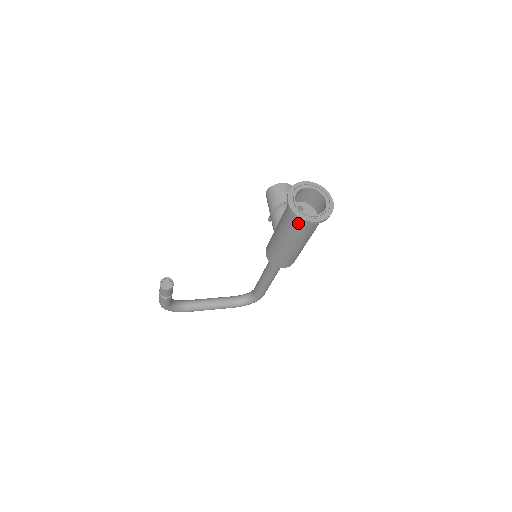
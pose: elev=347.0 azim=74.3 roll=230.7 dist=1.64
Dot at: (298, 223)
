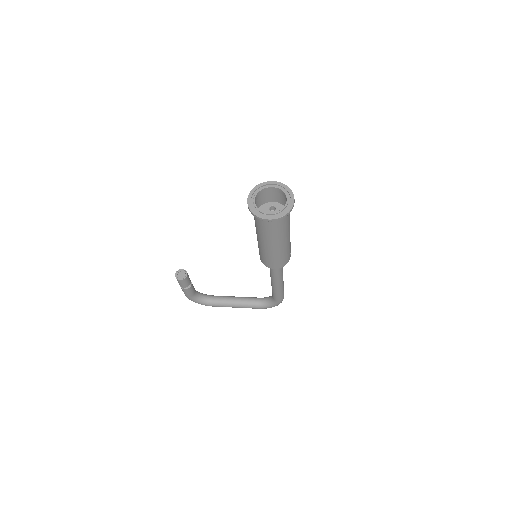
Dot at: (259, 221)
